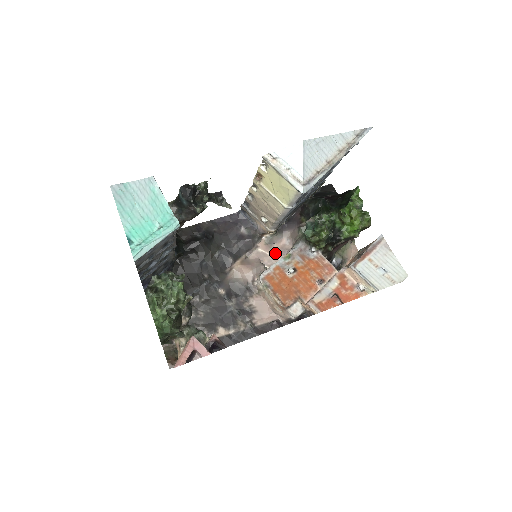
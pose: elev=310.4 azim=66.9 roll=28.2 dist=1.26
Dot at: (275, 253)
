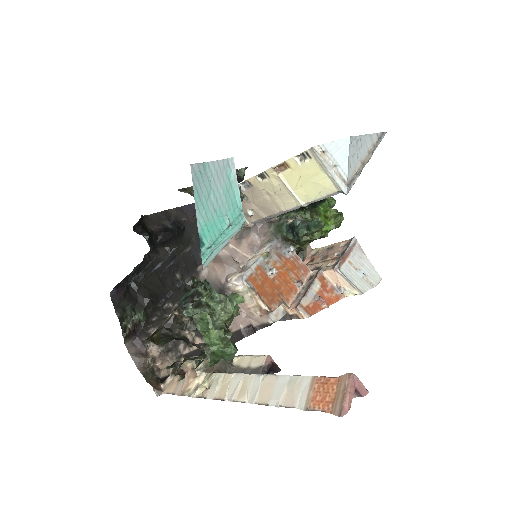
Dot at: (245, 250)
